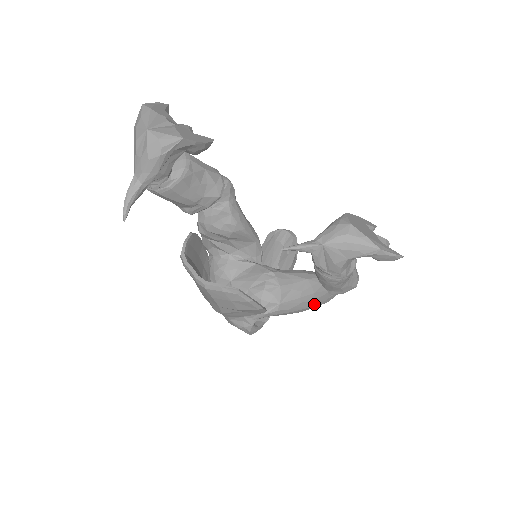
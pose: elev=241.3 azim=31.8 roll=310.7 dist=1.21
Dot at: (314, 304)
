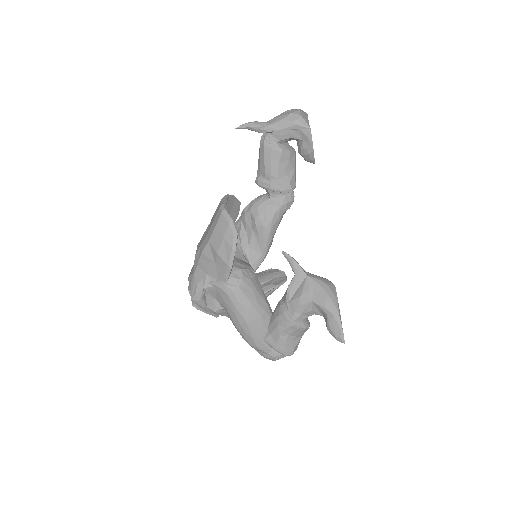
Dot at: (251, 327)
